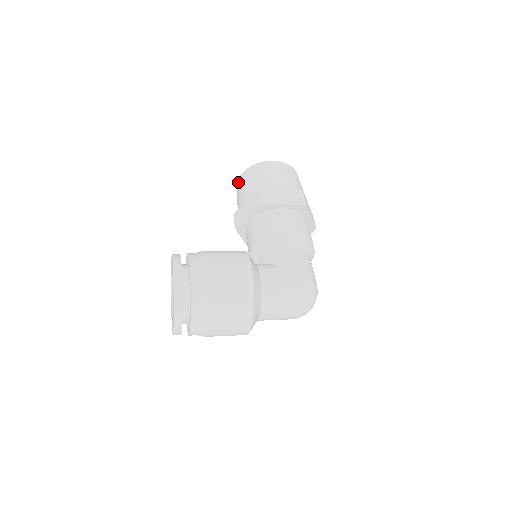
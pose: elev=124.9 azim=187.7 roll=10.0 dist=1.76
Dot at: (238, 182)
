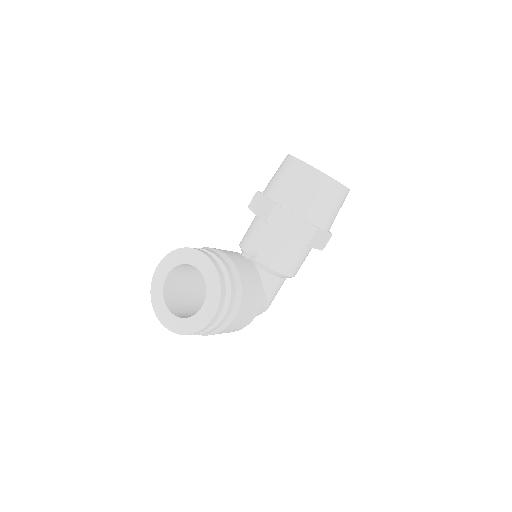
Dot at: (309, 171)
